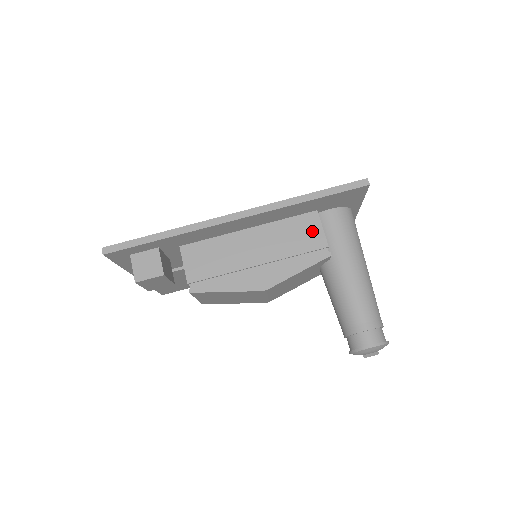
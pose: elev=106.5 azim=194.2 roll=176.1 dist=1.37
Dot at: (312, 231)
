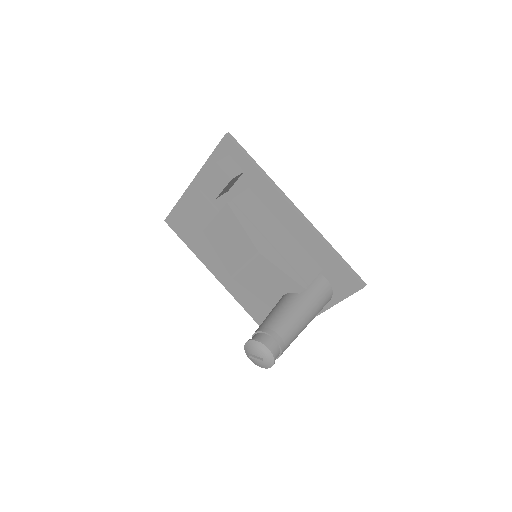
Dot at: (310, 271)
